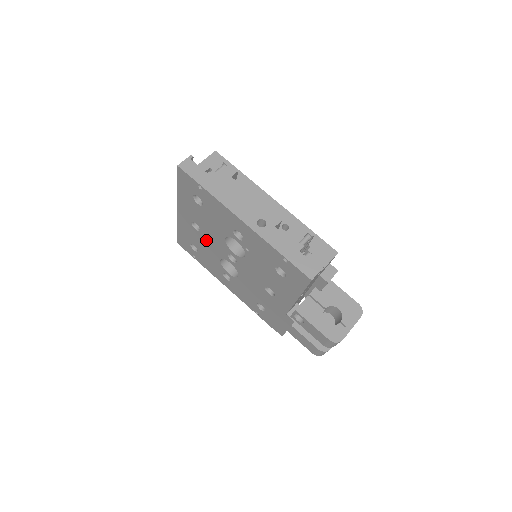
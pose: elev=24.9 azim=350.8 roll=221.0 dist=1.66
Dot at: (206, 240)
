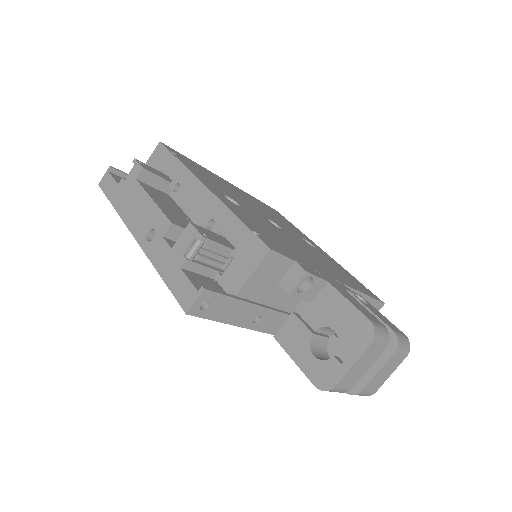
Dot at: occluded
